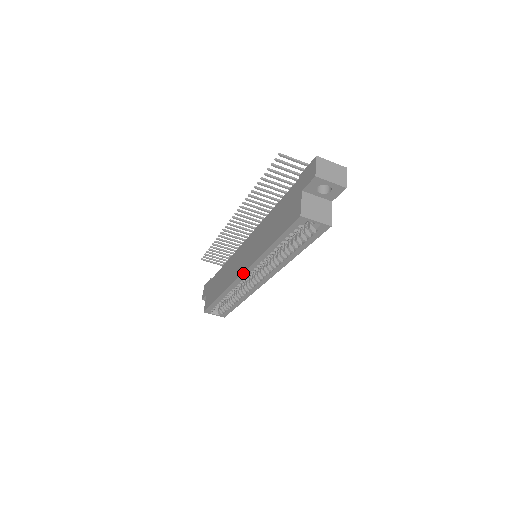
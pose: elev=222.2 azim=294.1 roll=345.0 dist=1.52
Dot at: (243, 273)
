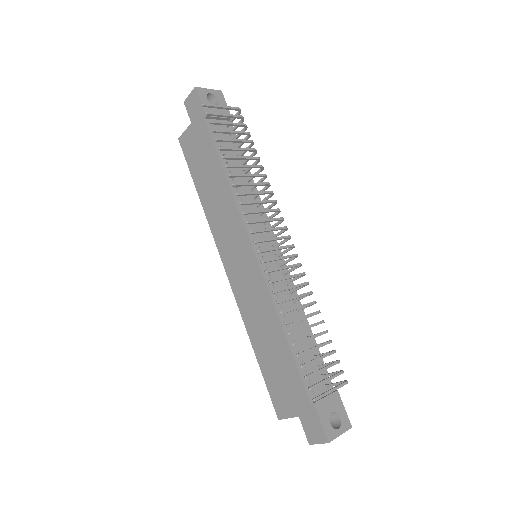
Dot at: (228, 277)
